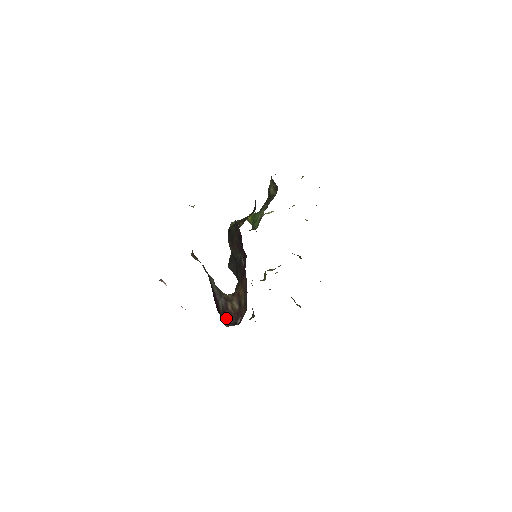
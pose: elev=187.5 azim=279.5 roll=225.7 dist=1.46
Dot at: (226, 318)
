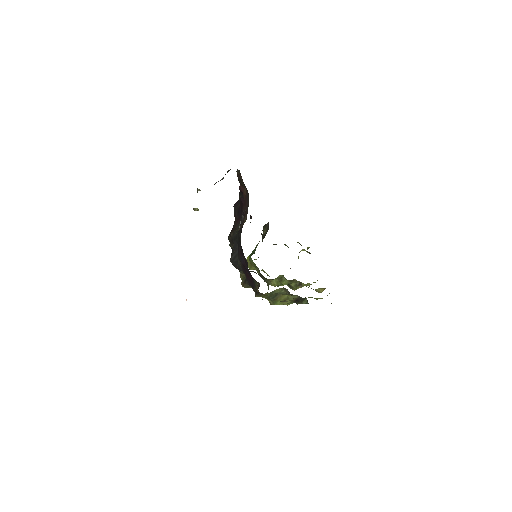
Dot at: occluded
